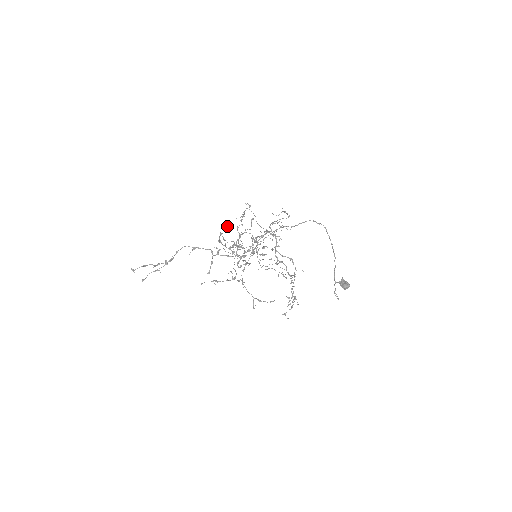
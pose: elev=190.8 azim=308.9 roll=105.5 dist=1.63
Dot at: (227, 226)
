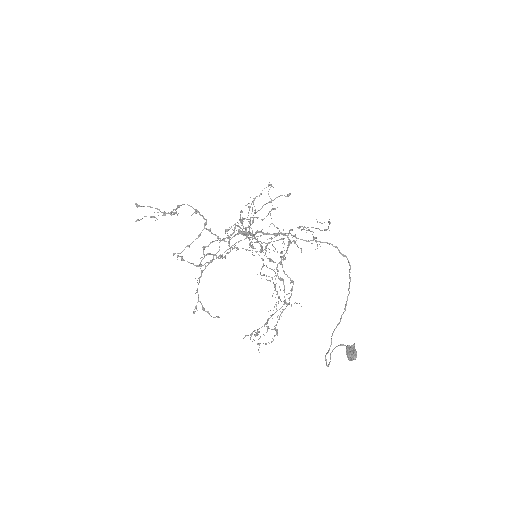
Dot at: occluded
